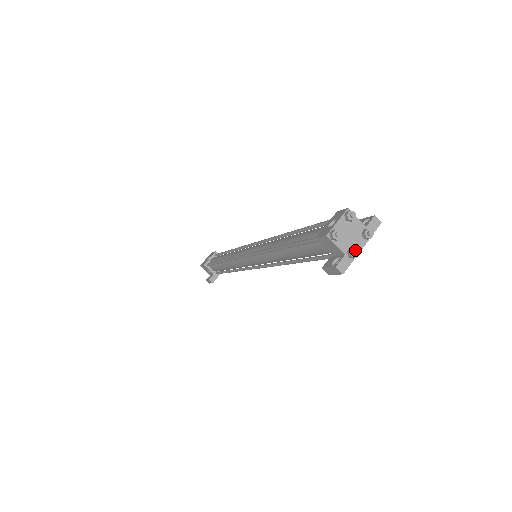
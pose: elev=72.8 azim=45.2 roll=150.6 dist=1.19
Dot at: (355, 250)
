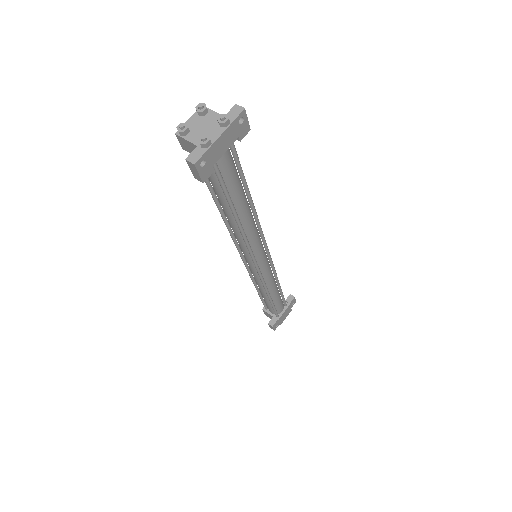
Dot at: (201, 135)
